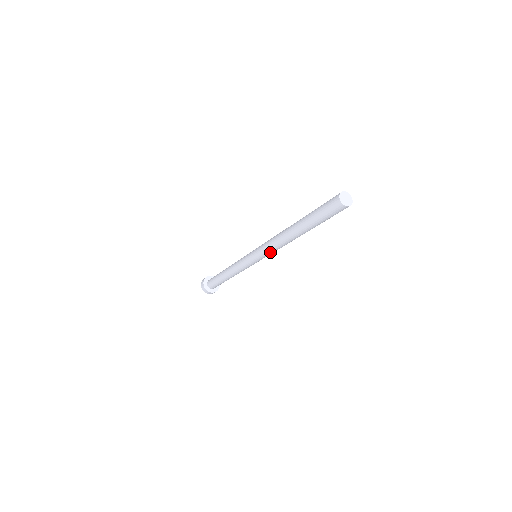
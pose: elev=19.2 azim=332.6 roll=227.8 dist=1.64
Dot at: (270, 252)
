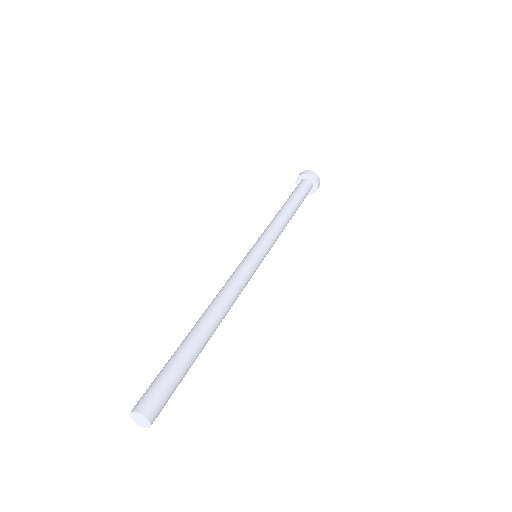
Dot at: occluded
